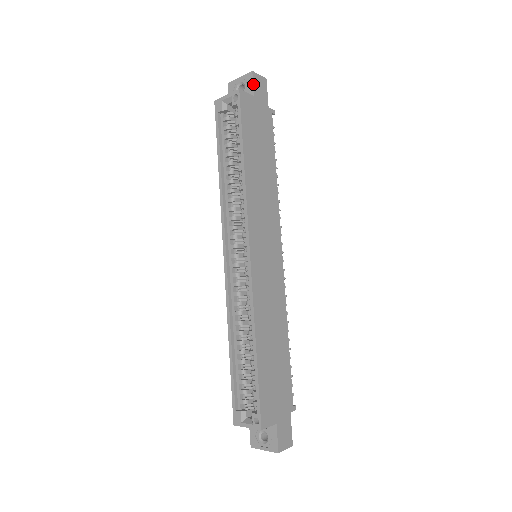
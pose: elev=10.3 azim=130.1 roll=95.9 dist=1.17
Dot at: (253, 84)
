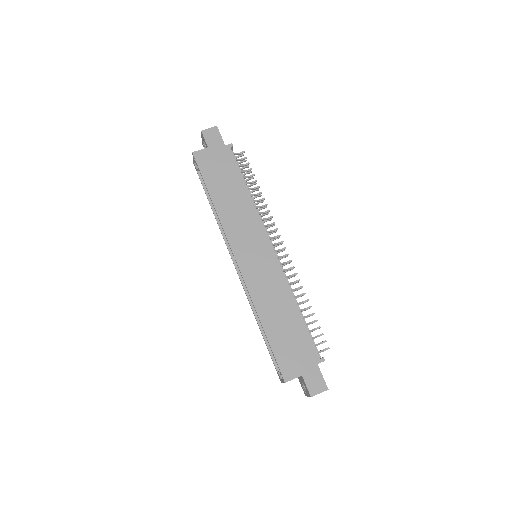
Dot at: (205, 139)
